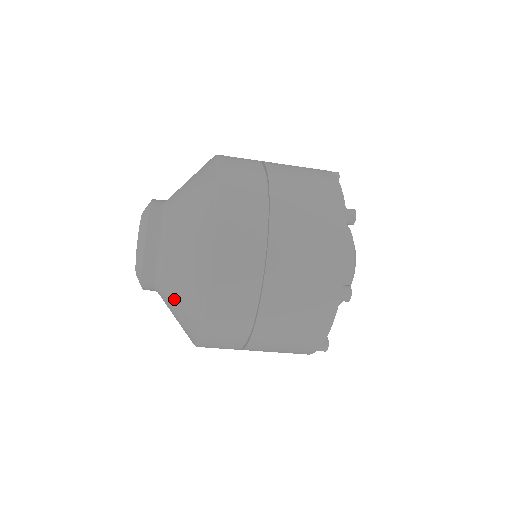
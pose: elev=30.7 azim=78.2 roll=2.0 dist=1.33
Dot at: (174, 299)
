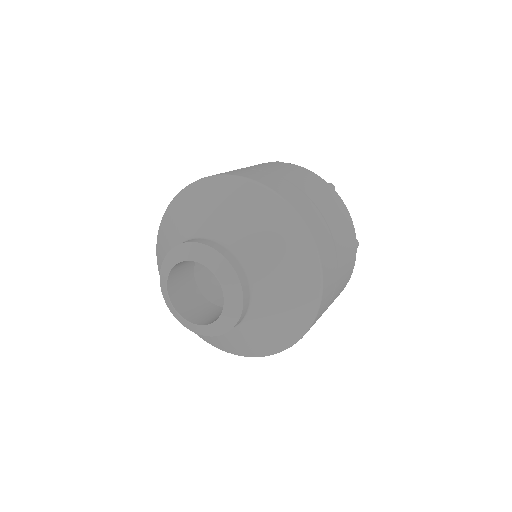
Dot at: occluded
